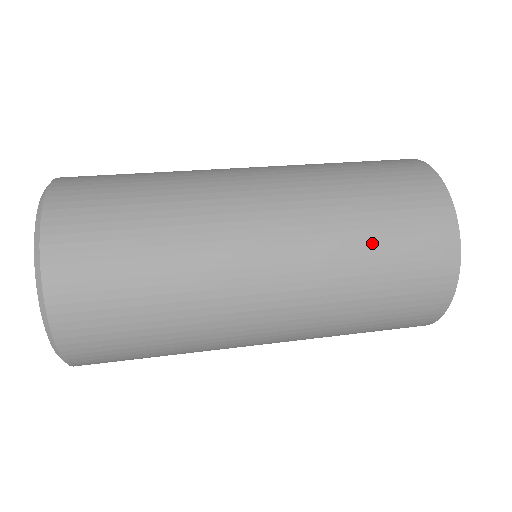
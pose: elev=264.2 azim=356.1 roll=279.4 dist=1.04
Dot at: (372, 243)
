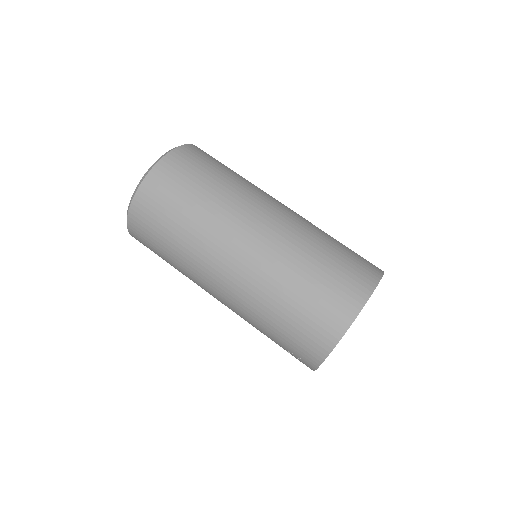
Dot at: (310, 272)
